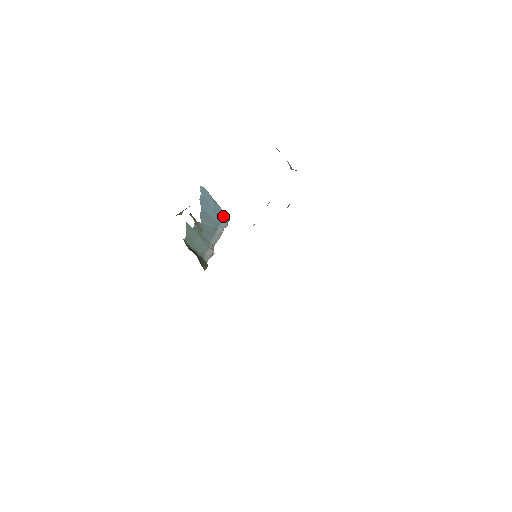
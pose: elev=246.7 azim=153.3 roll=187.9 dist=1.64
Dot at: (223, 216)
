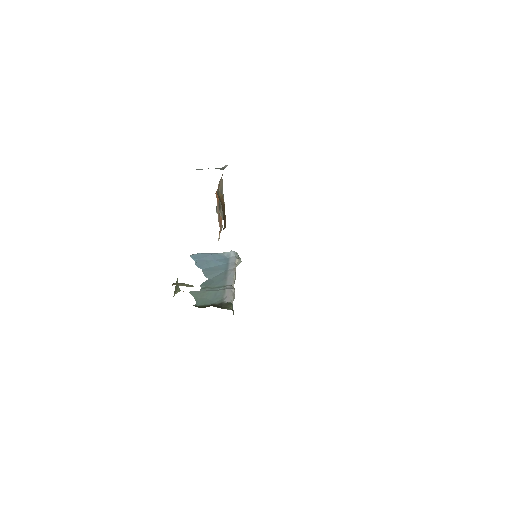
Dot at: (228, 256)
